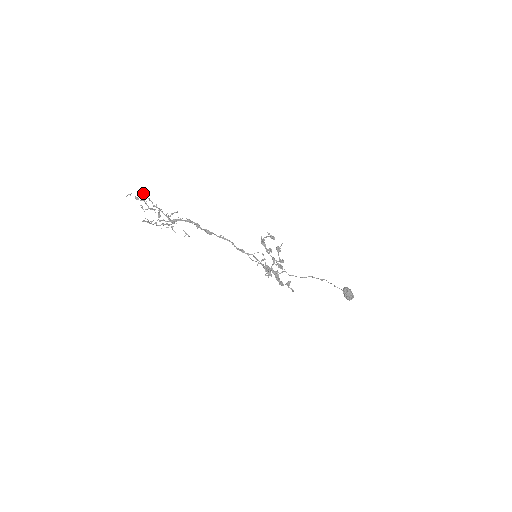
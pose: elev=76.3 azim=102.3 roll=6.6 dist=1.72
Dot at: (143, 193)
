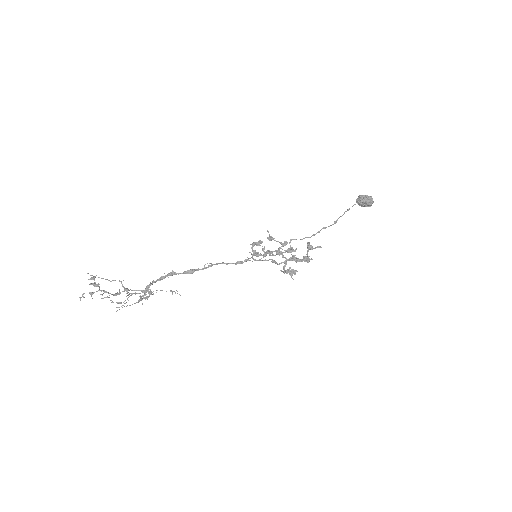
Dot at: occluded
